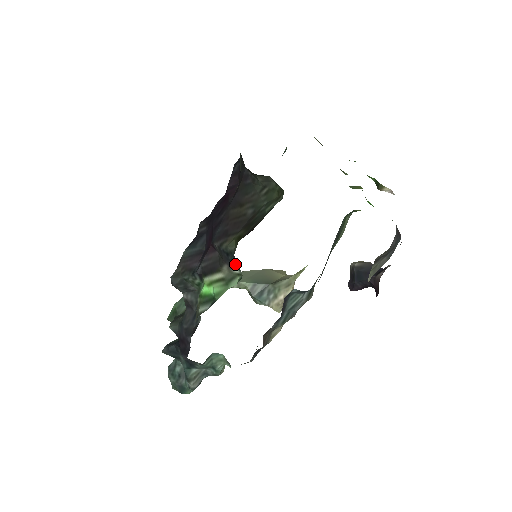
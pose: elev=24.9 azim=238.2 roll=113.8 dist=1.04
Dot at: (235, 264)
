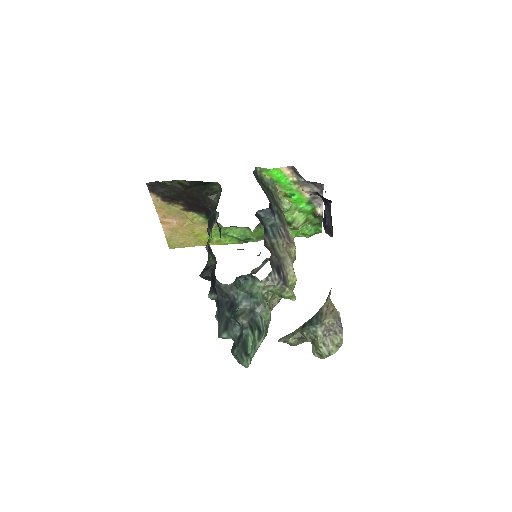
Dot at: (214, 215)
